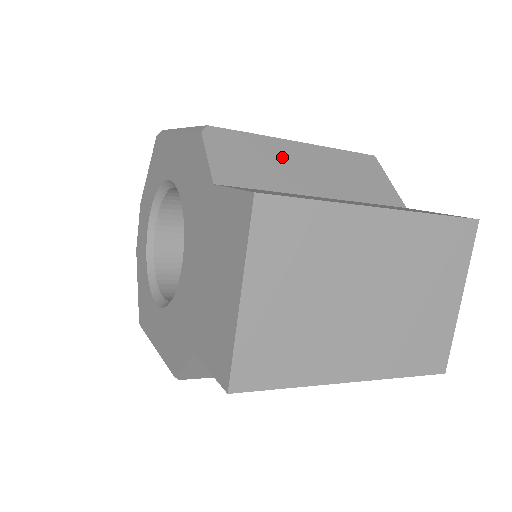
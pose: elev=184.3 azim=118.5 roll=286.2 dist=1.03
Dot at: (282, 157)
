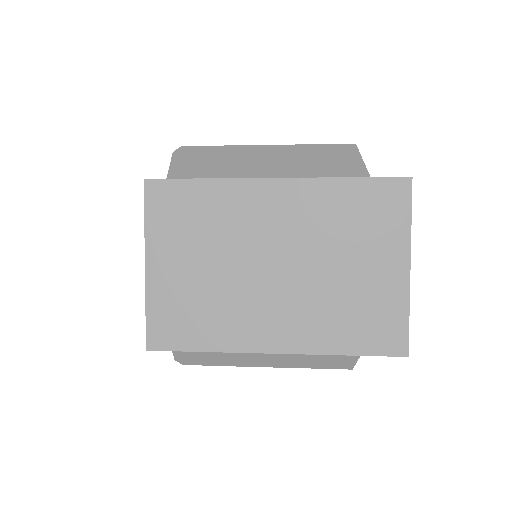
Dot at: (242, 159)
